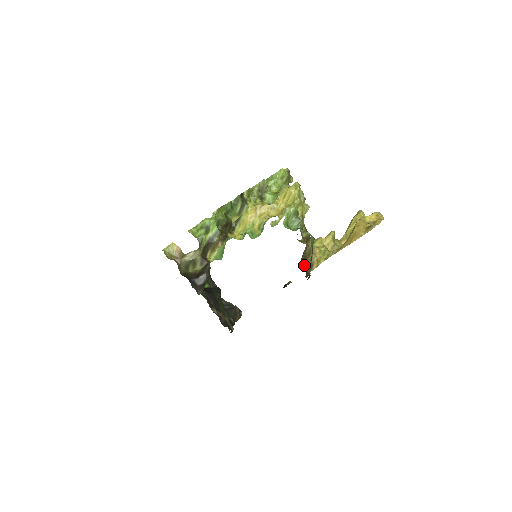
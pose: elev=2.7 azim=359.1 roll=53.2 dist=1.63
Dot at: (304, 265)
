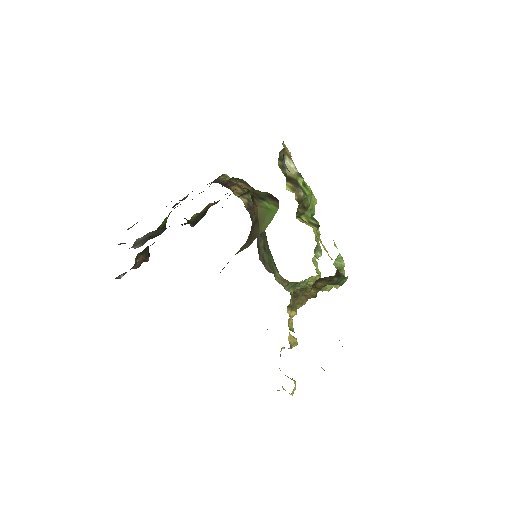
Dot at: (292, 297)
